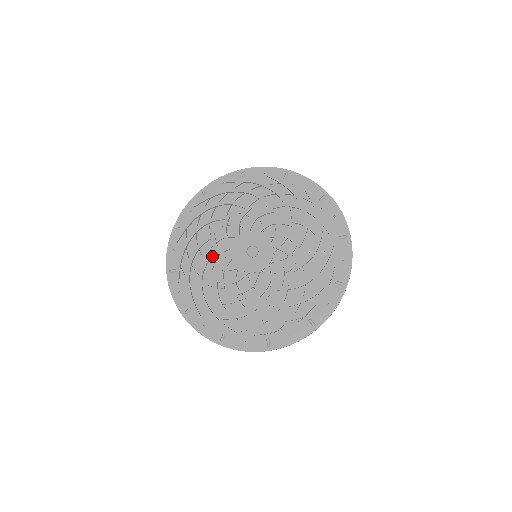
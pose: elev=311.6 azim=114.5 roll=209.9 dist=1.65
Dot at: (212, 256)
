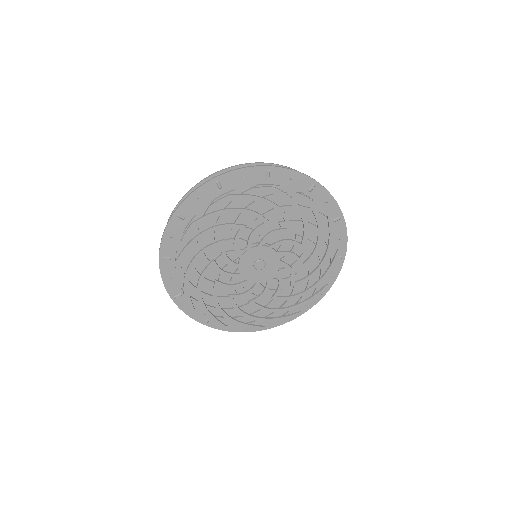
Dot at: (225, 288)
